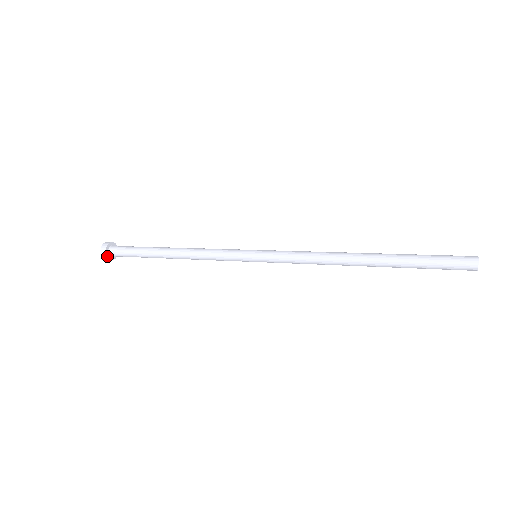
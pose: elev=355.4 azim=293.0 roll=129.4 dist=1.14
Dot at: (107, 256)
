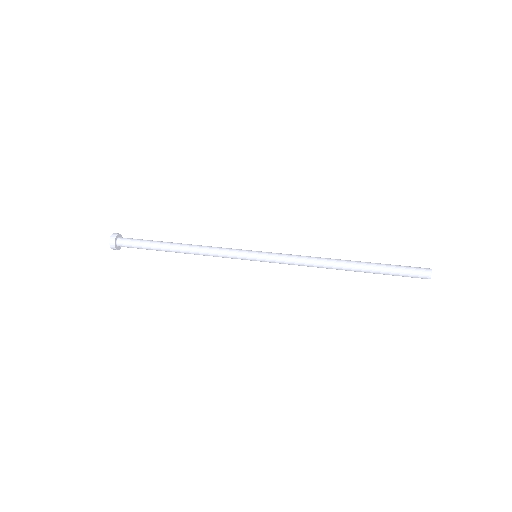
Dot at: (115, 246)
